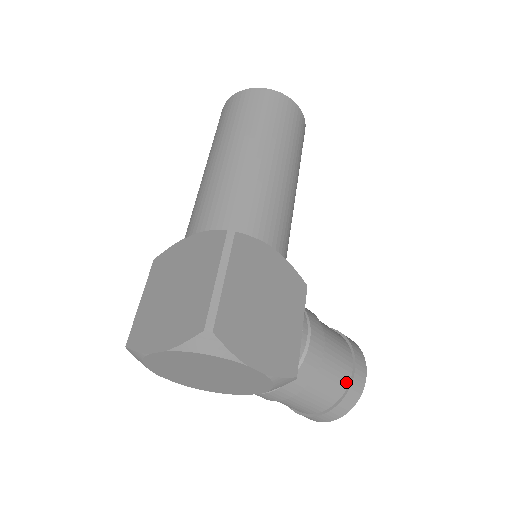
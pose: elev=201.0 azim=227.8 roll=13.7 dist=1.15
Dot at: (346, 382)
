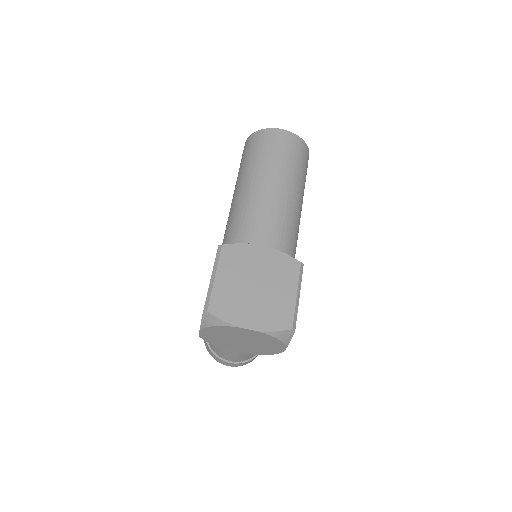
Dot at: occluded
